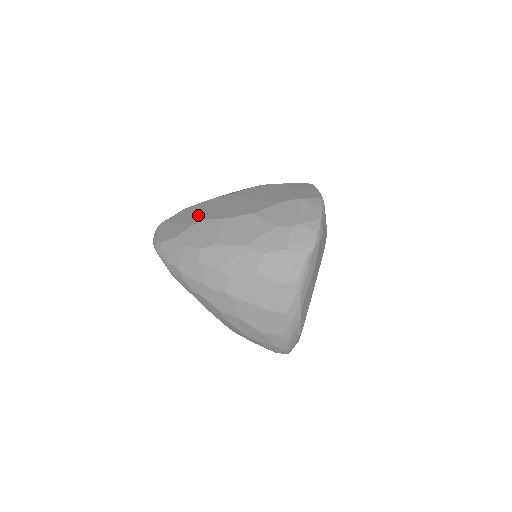
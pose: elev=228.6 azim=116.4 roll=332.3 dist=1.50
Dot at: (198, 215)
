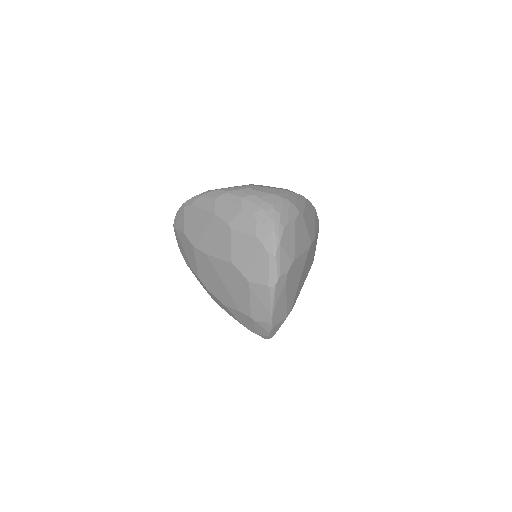
Dot at: (193, 263)
